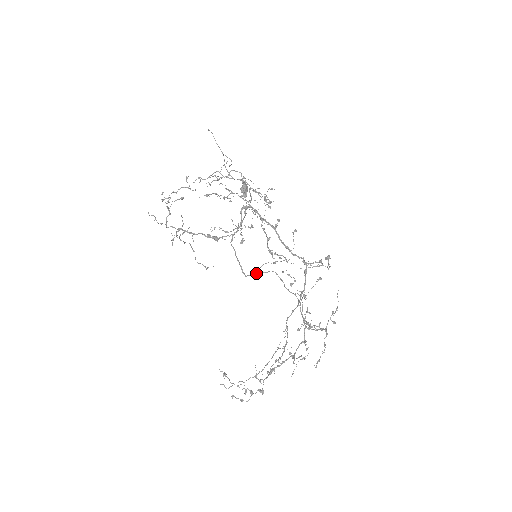
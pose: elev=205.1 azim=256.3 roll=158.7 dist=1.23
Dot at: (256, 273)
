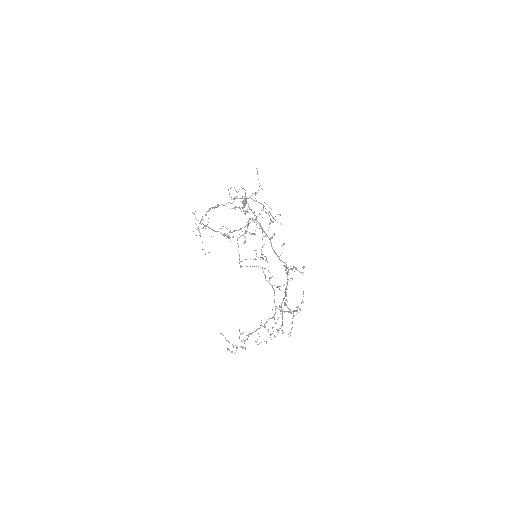
Dot at: (247, 266)
